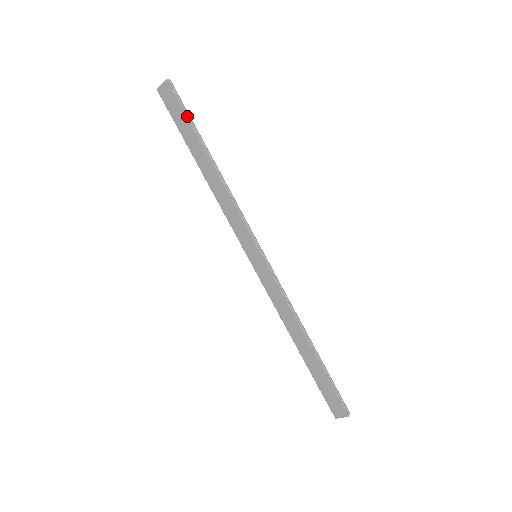
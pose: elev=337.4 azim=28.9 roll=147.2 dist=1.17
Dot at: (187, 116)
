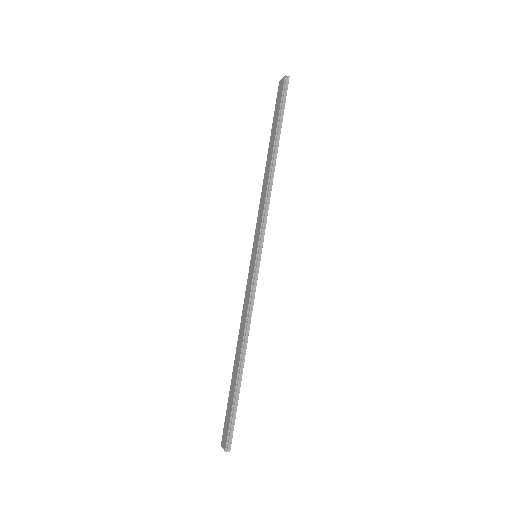
Dot at: (280, 111)
